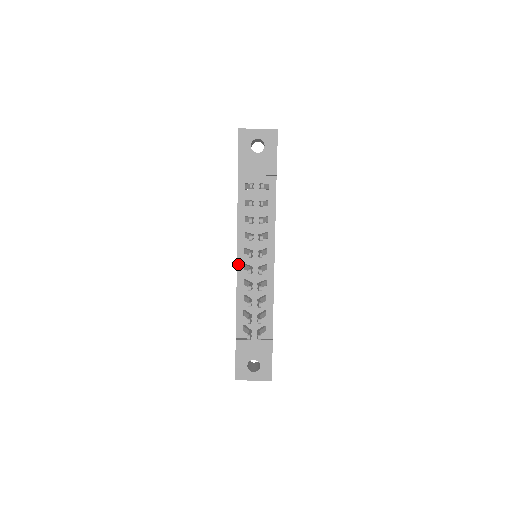
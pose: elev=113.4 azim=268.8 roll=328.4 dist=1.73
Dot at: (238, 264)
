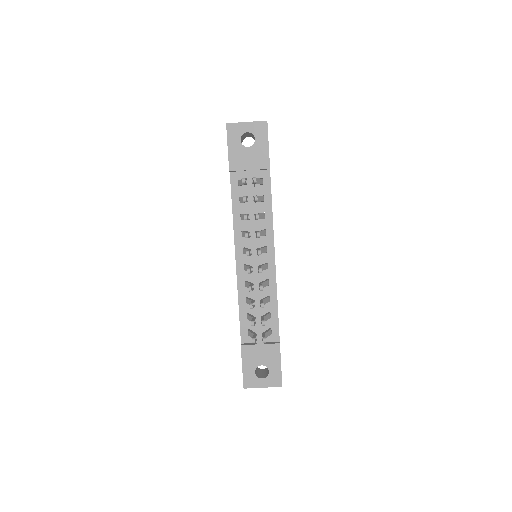
Dot at: (237, 265)
